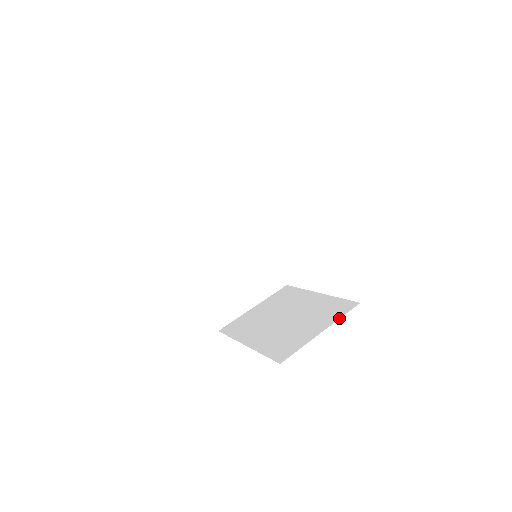
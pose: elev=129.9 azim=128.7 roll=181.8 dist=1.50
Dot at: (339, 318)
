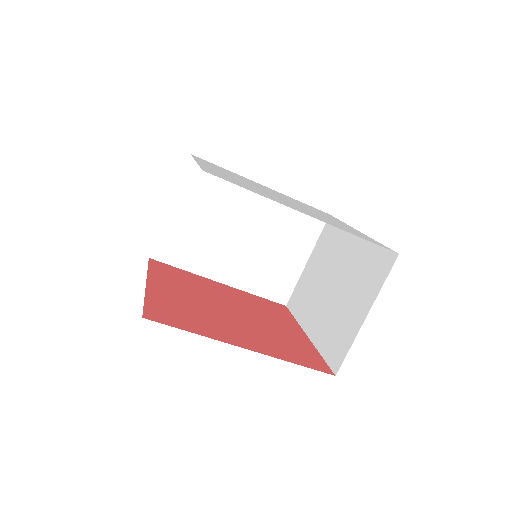
Dot at: (380, 289)
